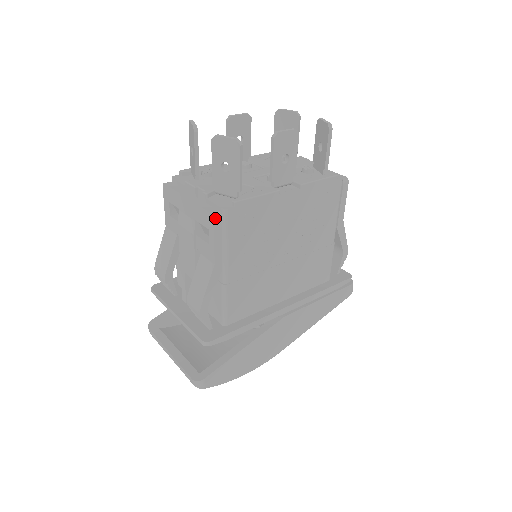
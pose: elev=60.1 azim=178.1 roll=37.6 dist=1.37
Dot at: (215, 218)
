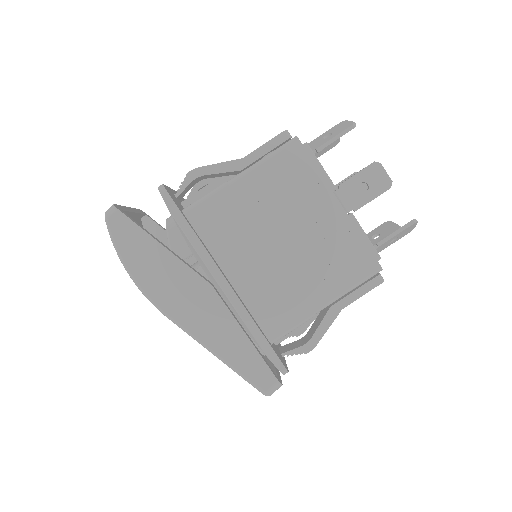
Dot at: (285, 132)
